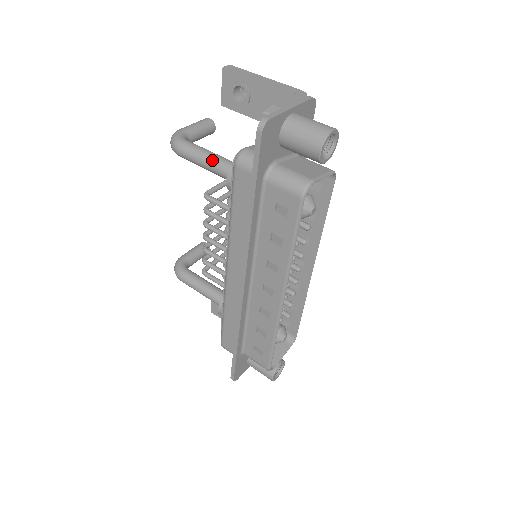
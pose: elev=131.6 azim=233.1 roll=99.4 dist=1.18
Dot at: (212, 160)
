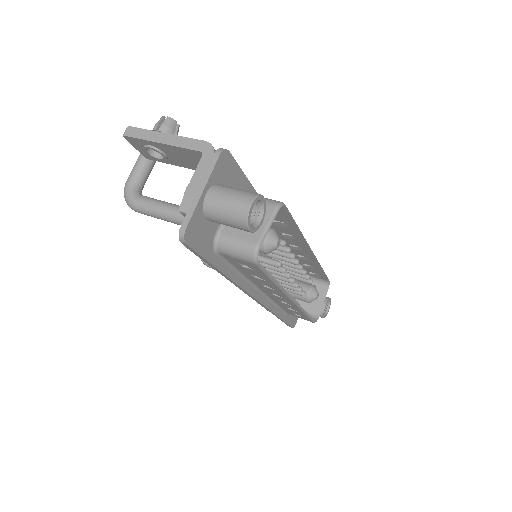
Dot at: (168, 217)
